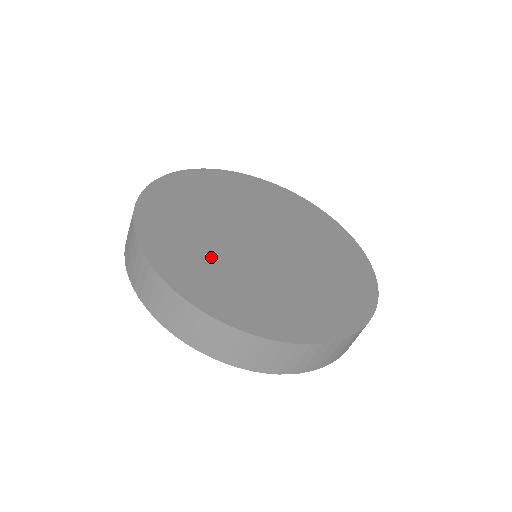
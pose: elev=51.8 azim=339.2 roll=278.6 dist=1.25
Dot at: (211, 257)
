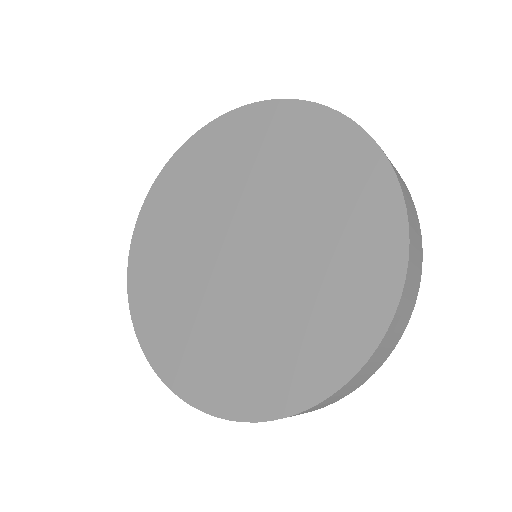
Dot at: (209, 334)
